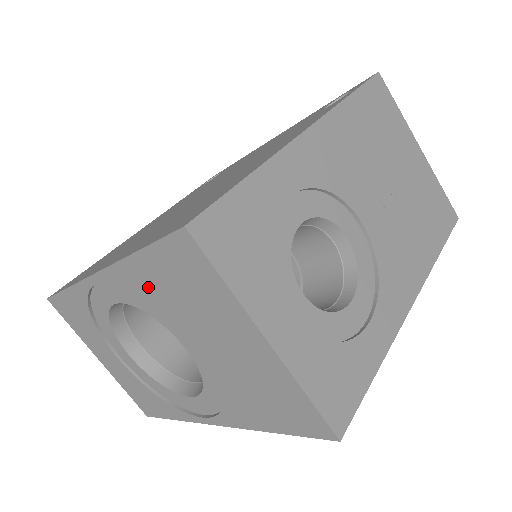
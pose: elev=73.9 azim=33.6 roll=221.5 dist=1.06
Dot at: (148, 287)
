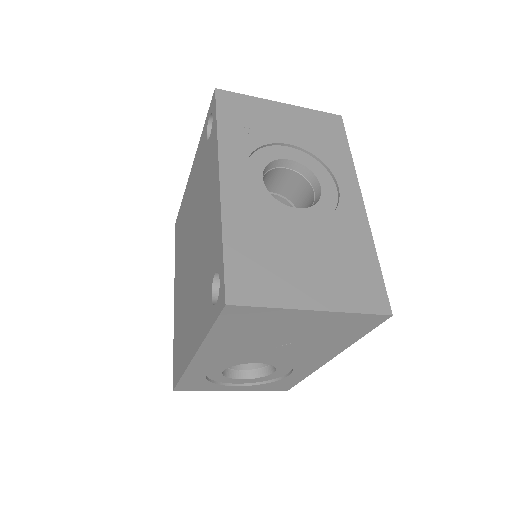
Dot at: occluded
